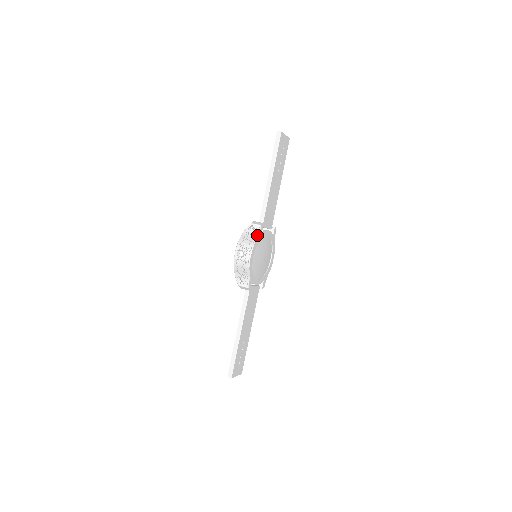
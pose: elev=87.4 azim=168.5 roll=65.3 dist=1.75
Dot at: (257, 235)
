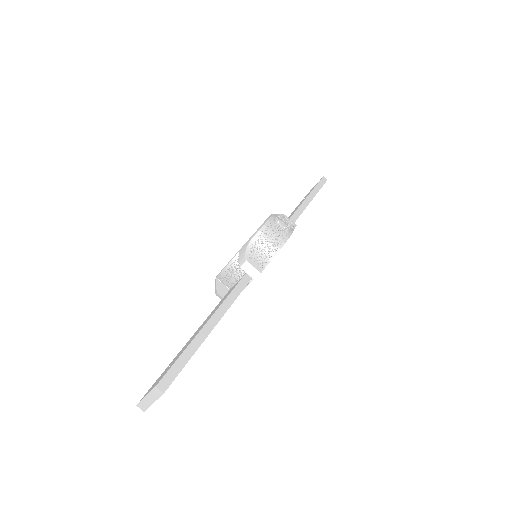
Dot at: (293, 228)
